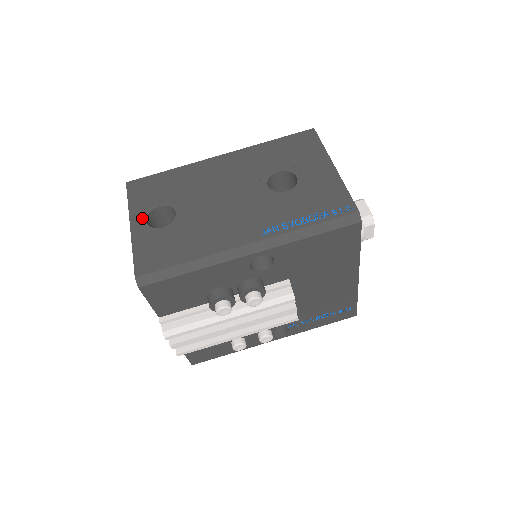
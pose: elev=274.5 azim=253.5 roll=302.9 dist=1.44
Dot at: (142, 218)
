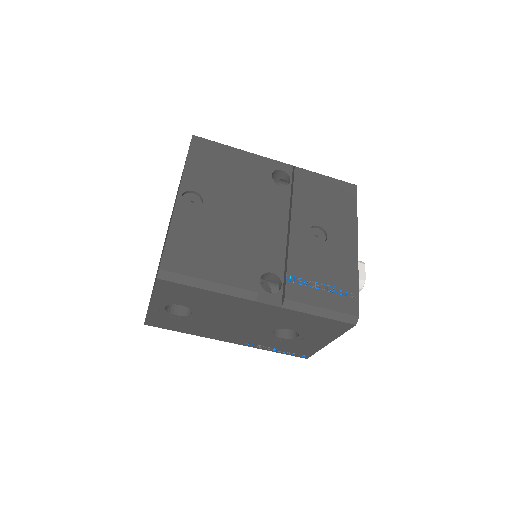
Dot at: (162, 305)
